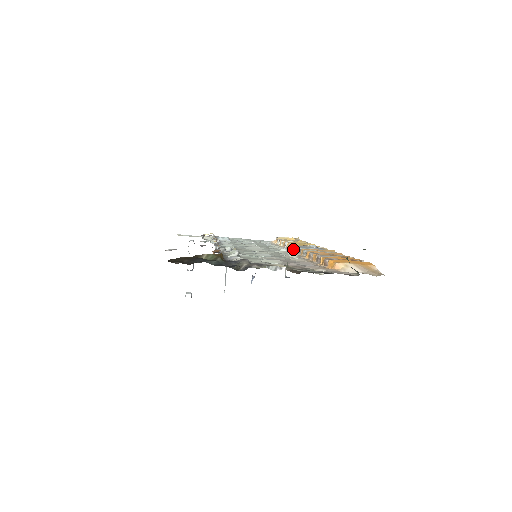
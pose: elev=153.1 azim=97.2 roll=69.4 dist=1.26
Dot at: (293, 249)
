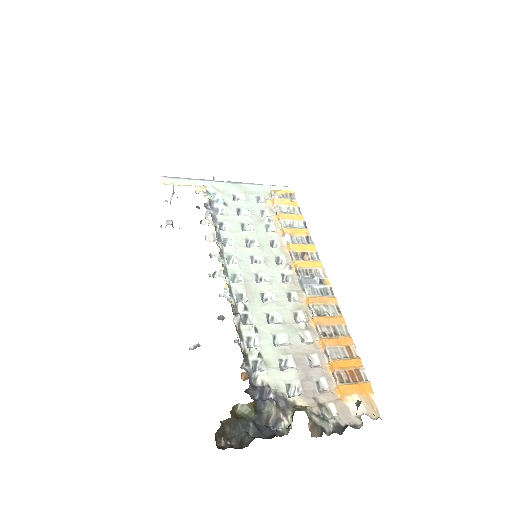
Dot at: (296, 271)
